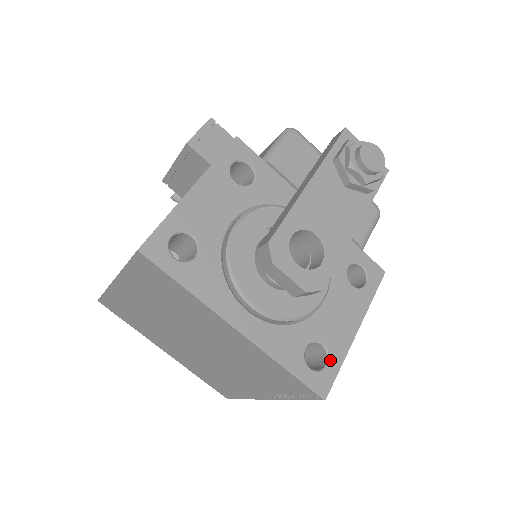
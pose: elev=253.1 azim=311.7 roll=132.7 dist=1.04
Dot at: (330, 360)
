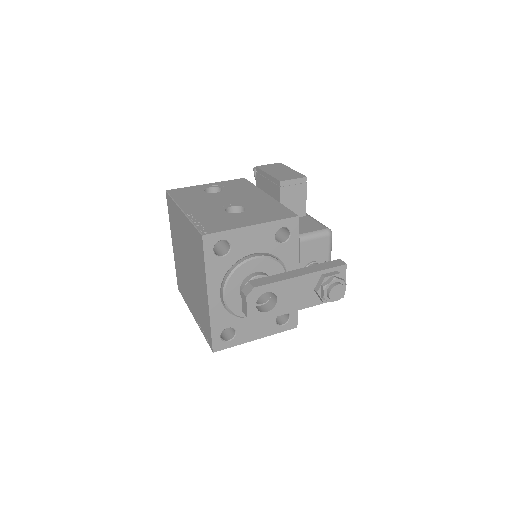
Dot at: (232, 340)
